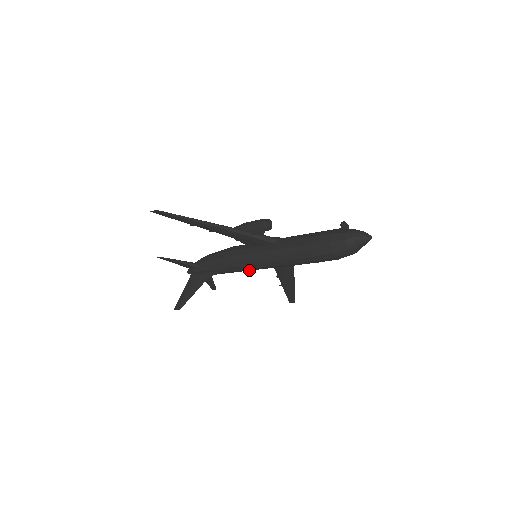
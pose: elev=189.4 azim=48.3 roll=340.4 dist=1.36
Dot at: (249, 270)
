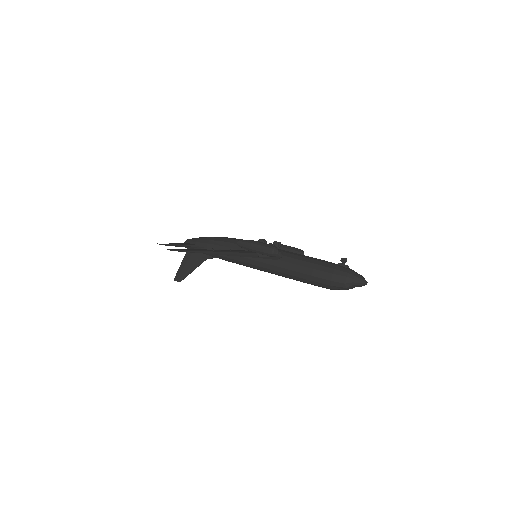
Dot at: occluded
